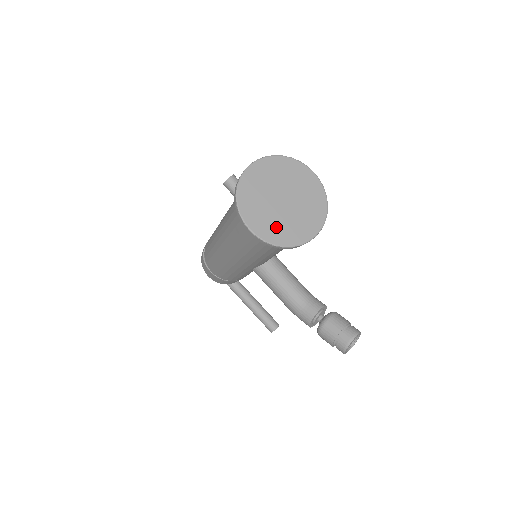
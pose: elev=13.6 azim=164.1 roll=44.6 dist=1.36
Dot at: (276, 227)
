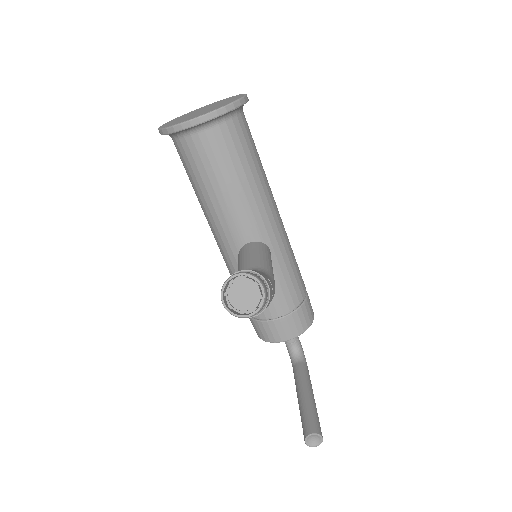
Dot at: occluded
